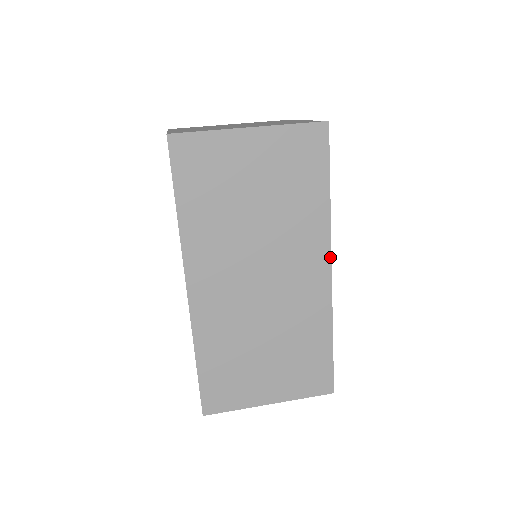
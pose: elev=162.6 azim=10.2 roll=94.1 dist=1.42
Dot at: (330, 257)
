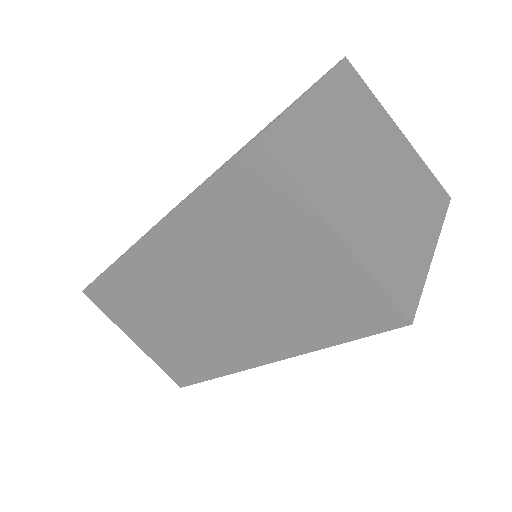
Dot at: (275, 360)
